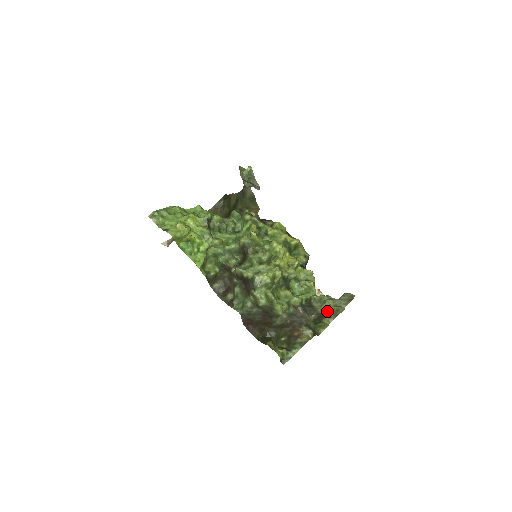
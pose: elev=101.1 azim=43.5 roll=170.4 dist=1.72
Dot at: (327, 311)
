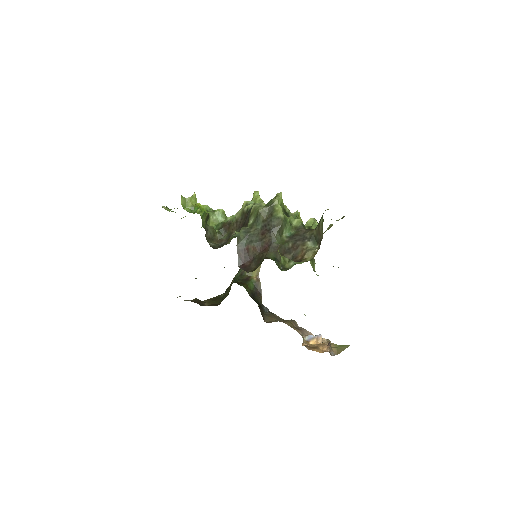
Dot at: (332, 225)
